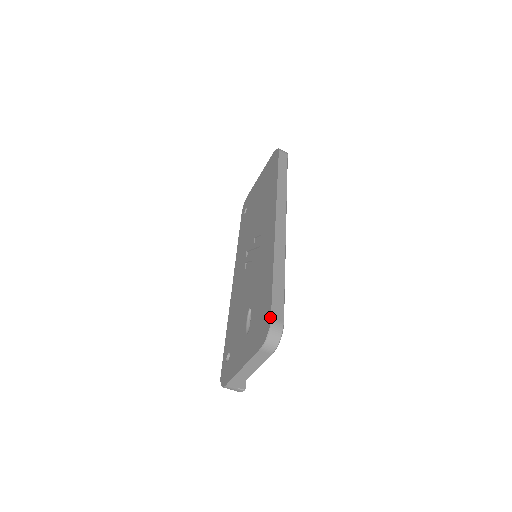
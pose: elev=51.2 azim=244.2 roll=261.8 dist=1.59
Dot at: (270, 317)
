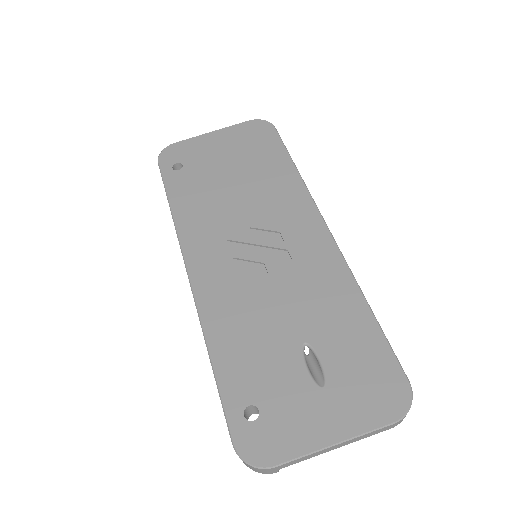
Dot at: (405, 377)
